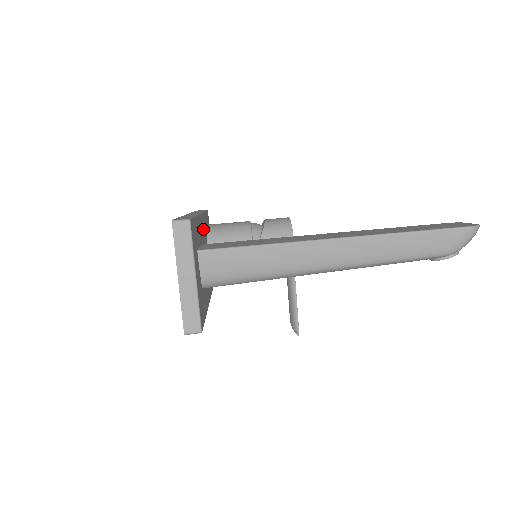
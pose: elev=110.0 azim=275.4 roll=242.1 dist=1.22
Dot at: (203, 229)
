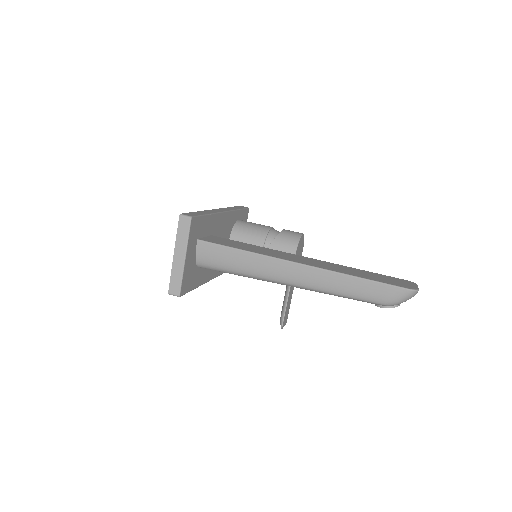
Dot at: (225, 223)
